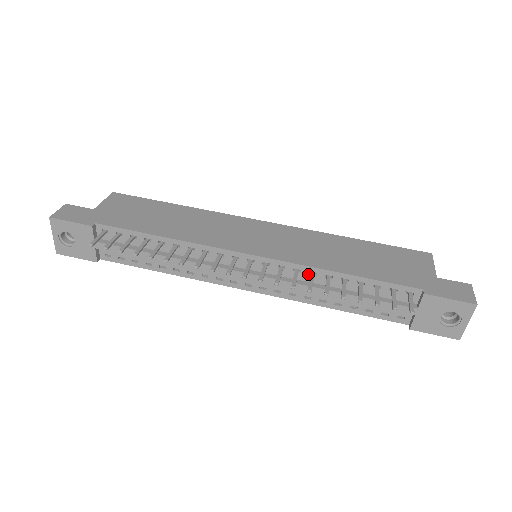
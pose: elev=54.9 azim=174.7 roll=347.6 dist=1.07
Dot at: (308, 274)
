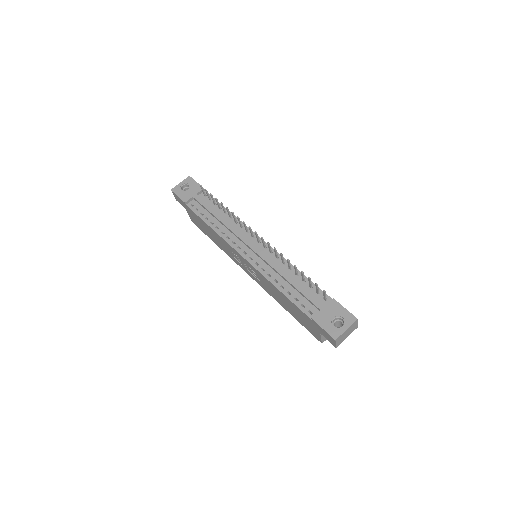
Dot at: (281, 262)
